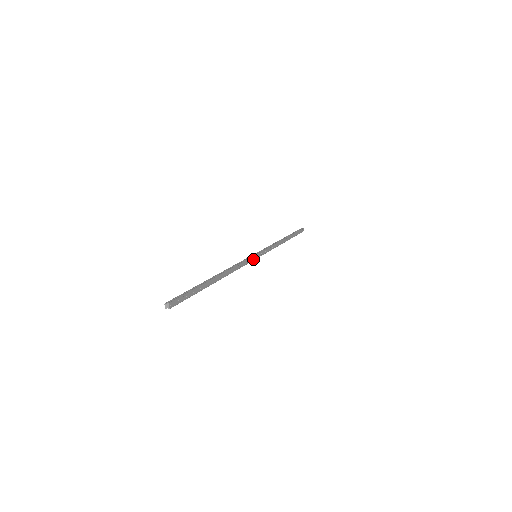
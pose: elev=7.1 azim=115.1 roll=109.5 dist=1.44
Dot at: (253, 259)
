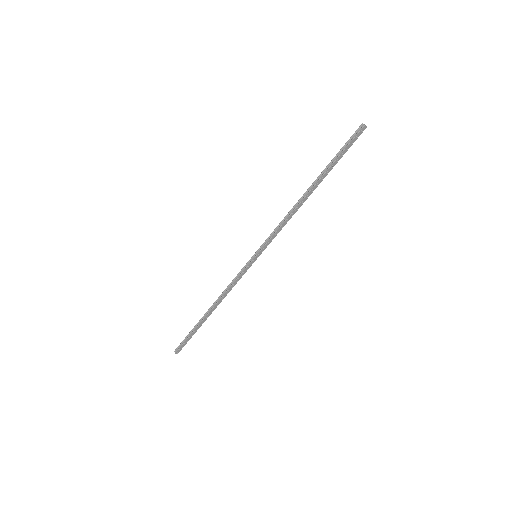
Dot at: (251, 265)
